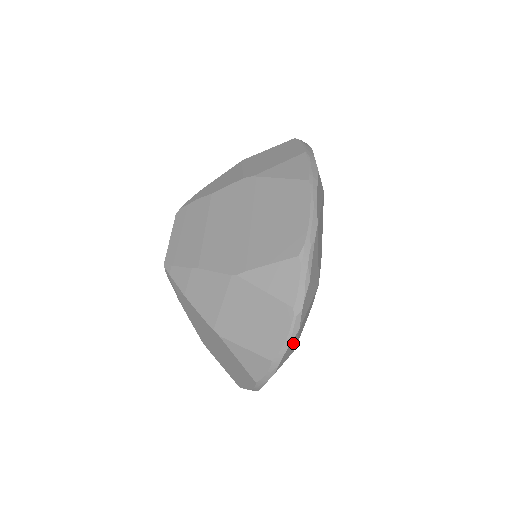
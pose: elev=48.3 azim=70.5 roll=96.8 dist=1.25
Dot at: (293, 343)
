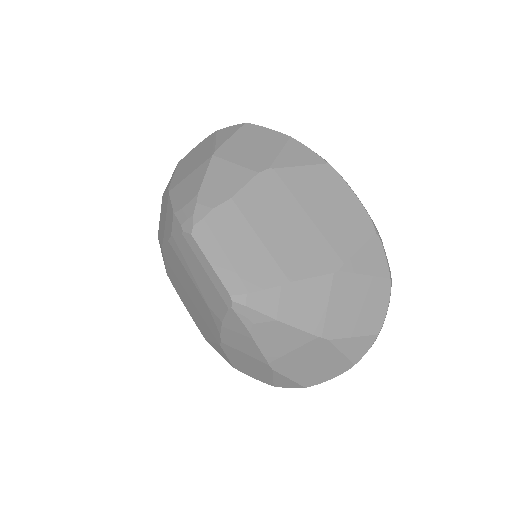
Dot at: occluded
